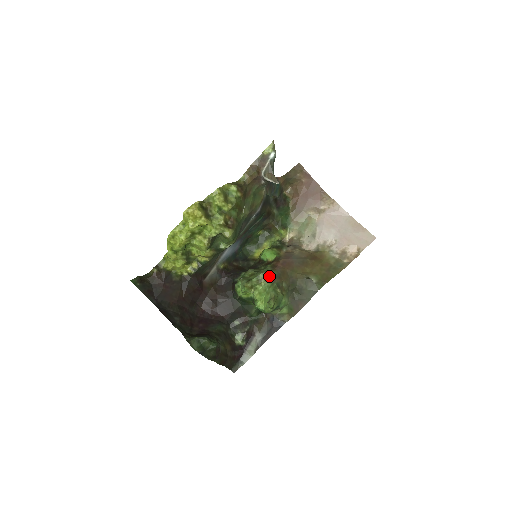
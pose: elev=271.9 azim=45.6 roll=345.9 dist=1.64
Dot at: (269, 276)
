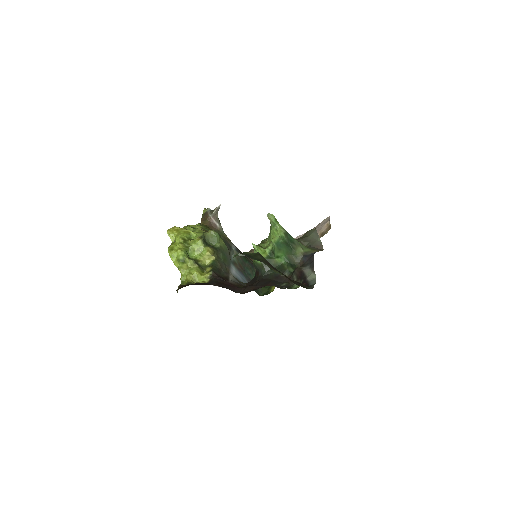
Dot at: occluded
